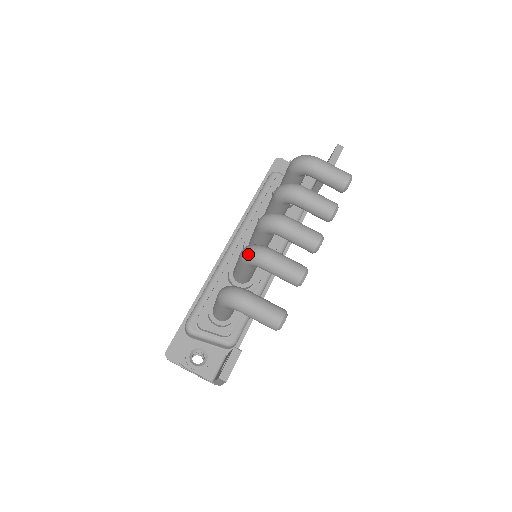
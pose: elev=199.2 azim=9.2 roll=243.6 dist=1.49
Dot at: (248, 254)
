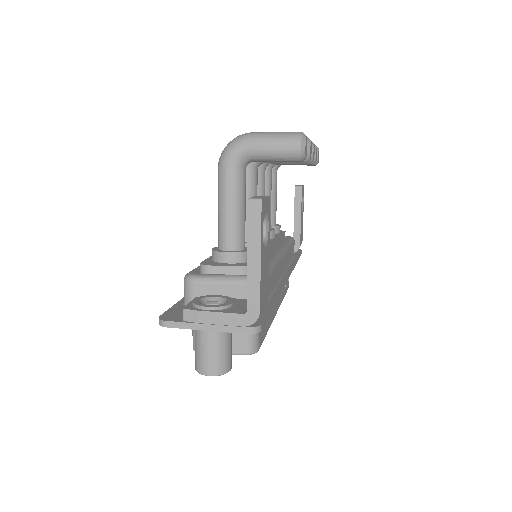
Dot at: occluded
